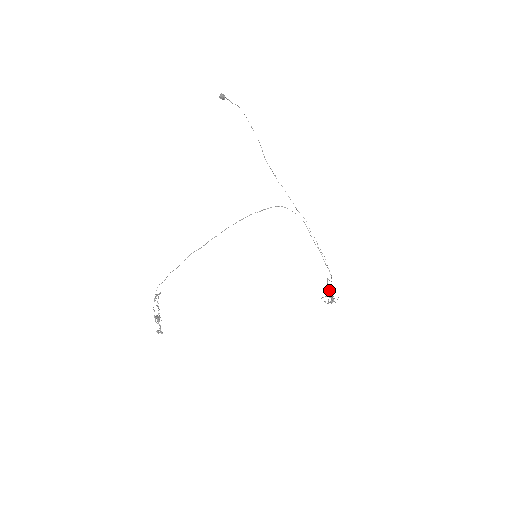
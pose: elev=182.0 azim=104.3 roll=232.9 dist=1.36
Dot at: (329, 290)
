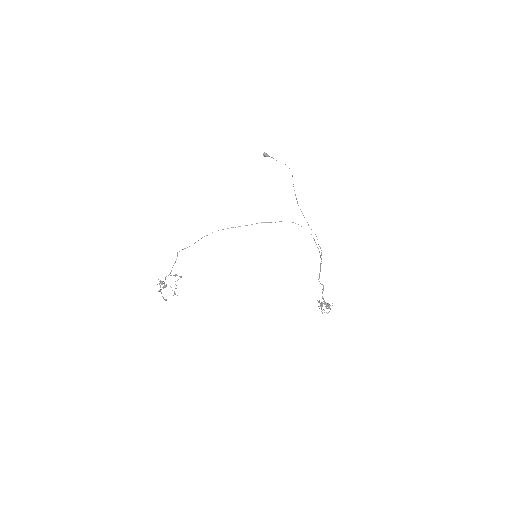
Dot at: occluded
